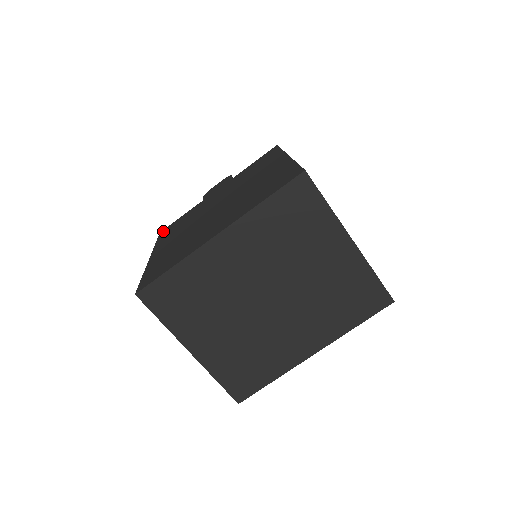
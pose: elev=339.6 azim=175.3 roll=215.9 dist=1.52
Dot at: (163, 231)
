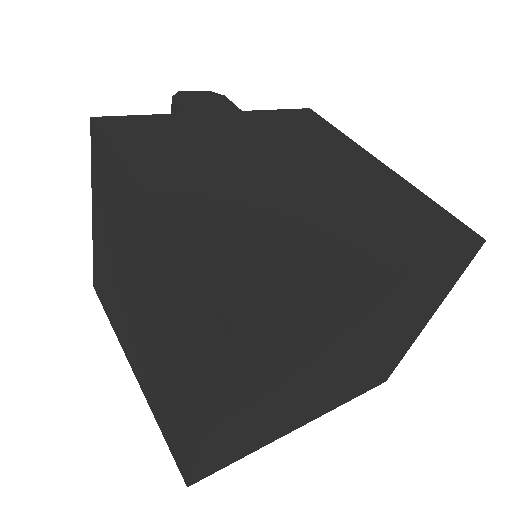
Dot at: (107, 122)
